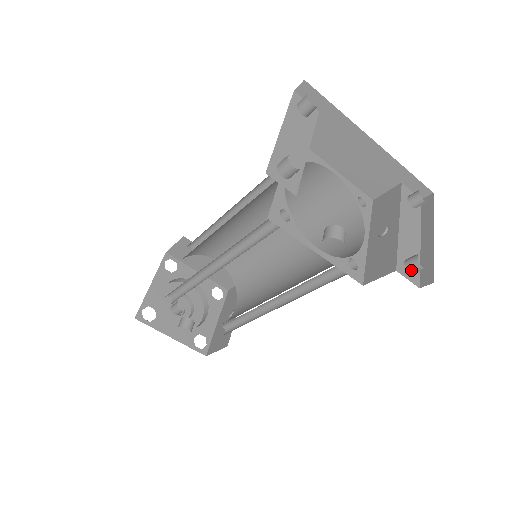
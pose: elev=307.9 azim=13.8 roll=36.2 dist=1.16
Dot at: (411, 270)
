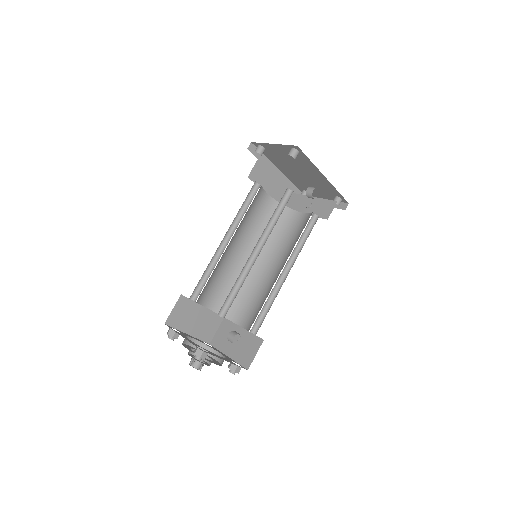
Dot at: (338, 203)
